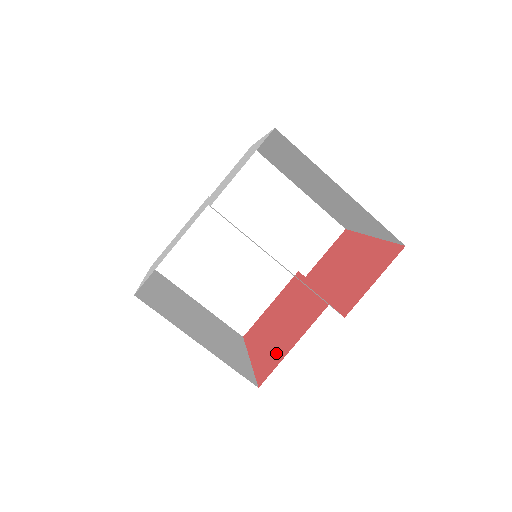
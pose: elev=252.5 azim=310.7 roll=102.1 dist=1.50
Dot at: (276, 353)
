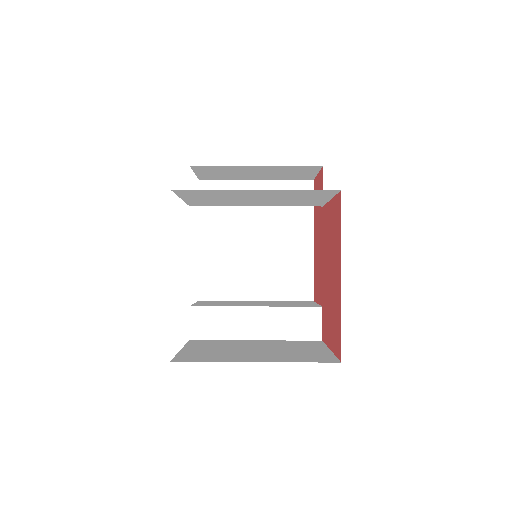
Dot at: (334, 220)
